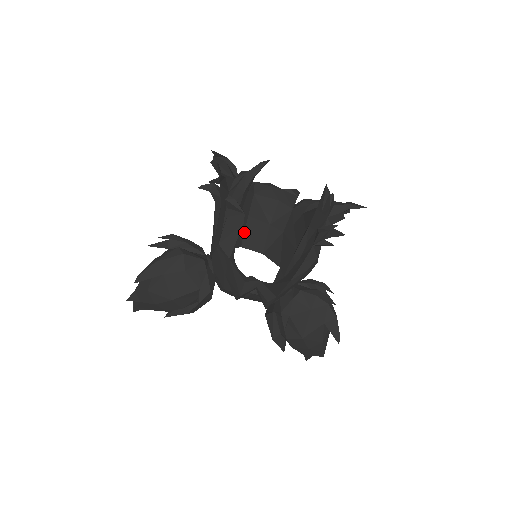
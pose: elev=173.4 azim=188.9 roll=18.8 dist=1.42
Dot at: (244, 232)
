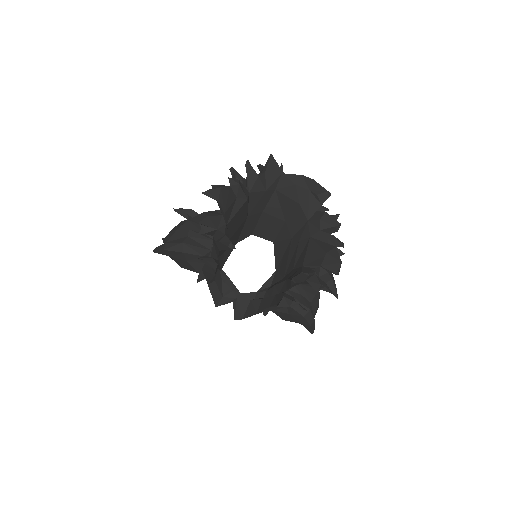
Dot at: (256, 224)
